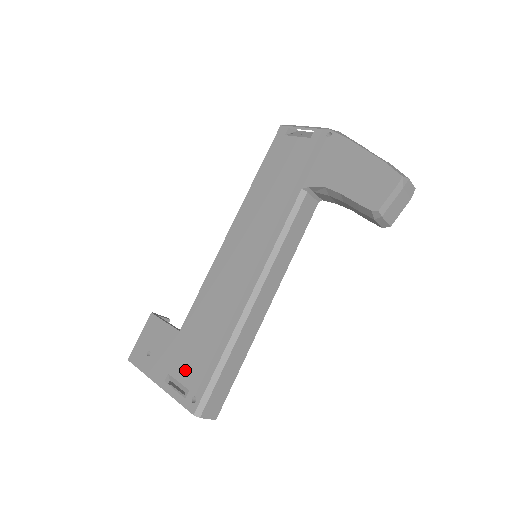
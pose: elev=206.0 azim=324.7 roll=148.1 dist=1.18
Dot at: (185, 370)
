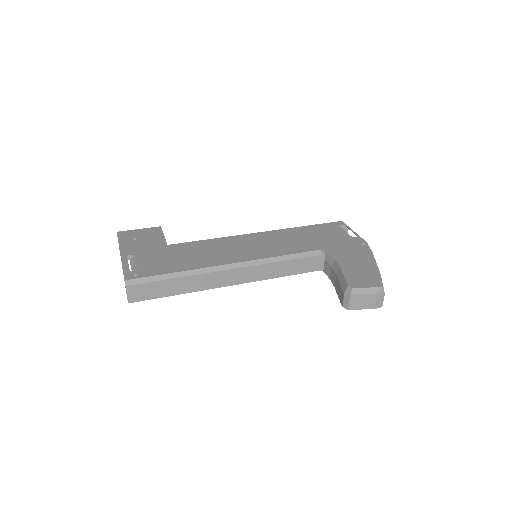
Dot at: (147, 260)
